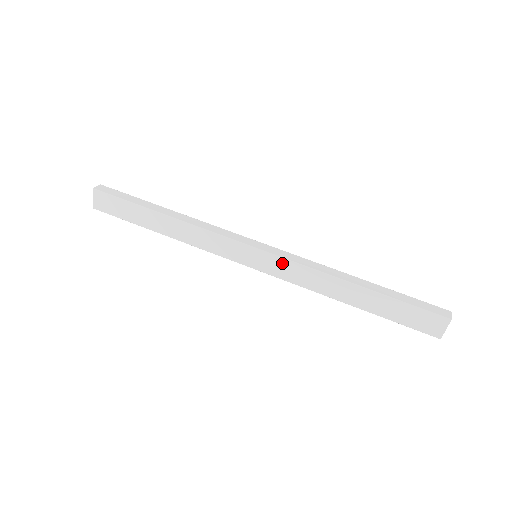
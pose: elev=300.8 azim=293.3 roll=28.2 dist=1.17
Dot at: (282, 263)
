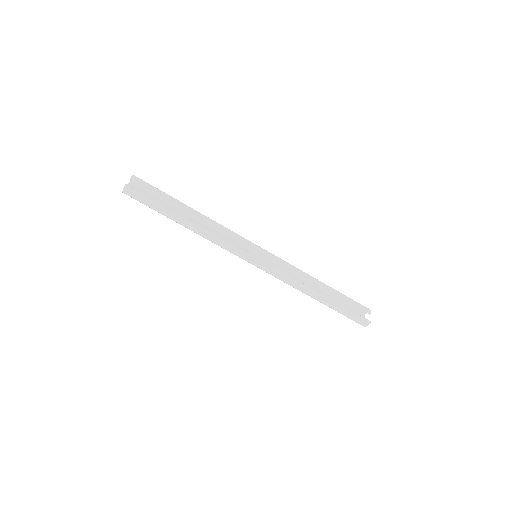
Dot at: occluded
